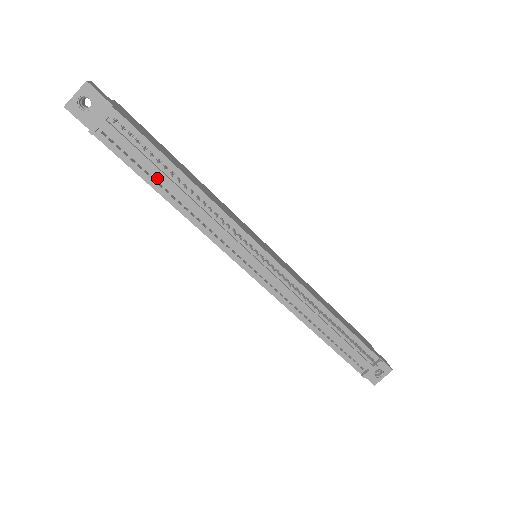
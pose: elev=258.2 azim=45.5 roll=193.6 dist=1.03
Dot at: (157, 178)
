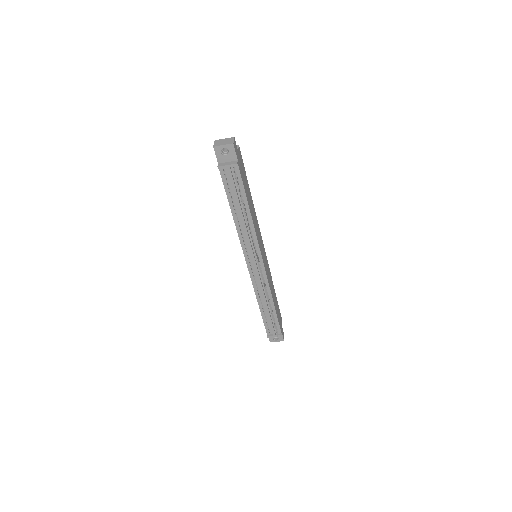
Dot at: (235, 202)
